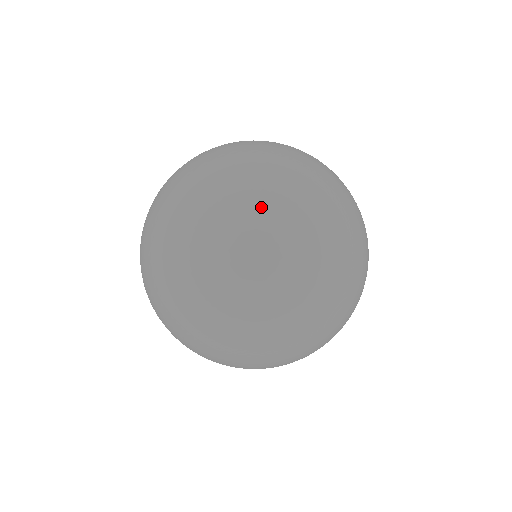
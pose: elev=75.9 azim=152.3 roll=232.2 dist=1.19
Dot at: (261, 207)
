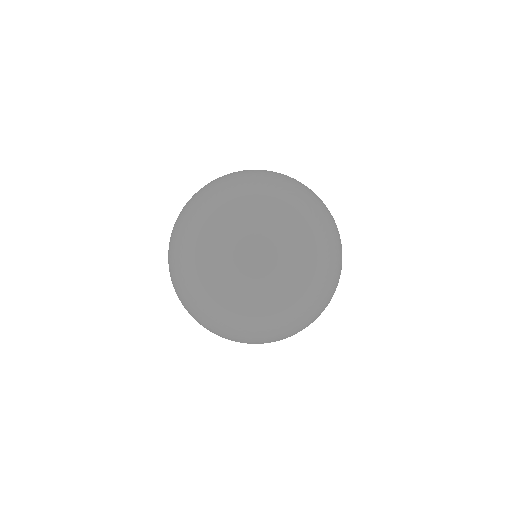
Dot at: (185, 216)
